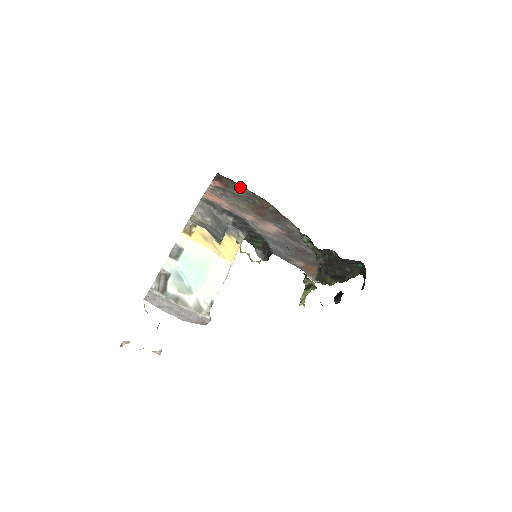
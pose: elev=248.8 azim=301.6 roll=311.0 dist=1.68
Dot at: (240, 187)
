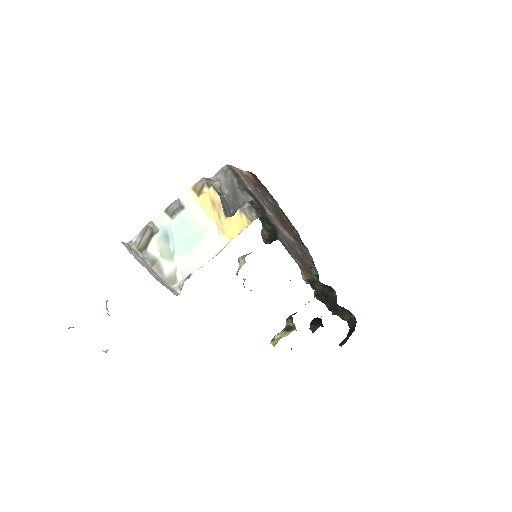
Dot at: (273, 199)
